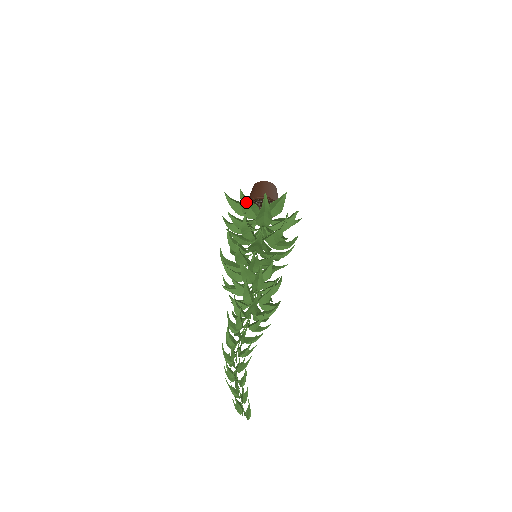
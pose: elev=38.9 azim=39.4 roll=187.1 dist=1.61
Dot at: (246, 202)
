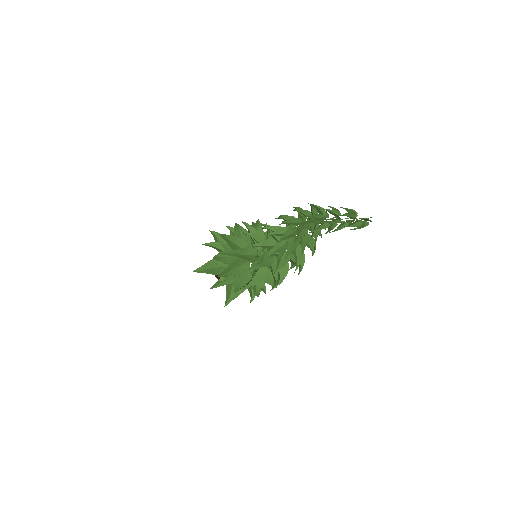
Dot at: occluded
